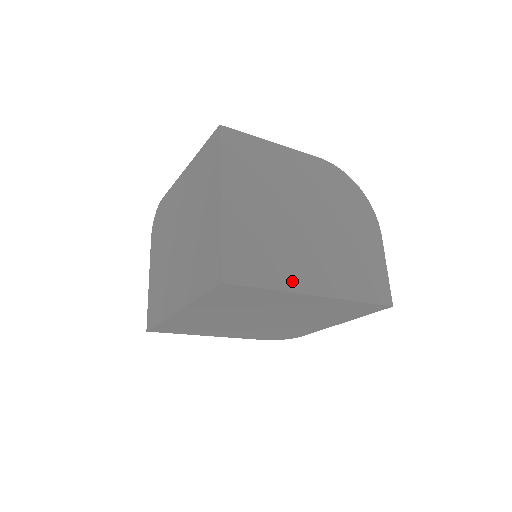
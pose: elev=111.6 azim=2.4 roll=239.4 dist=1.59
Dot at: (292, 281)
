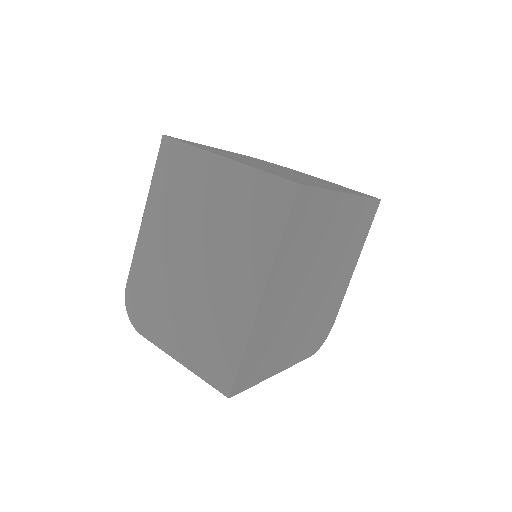
Dot at: (326, 187)
